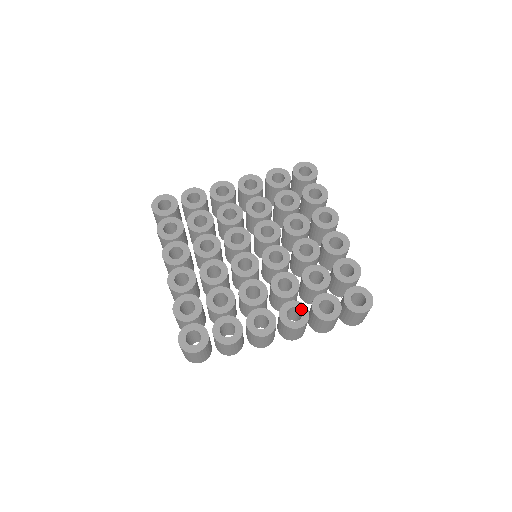
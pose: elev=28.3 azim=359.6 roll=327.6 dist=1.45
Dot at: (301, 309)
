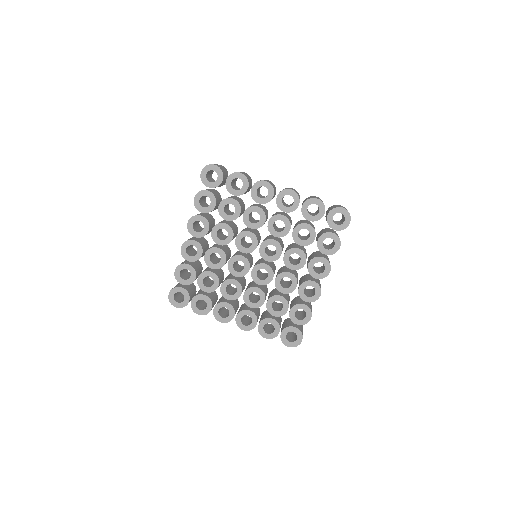
Dot at: (319, 261)
